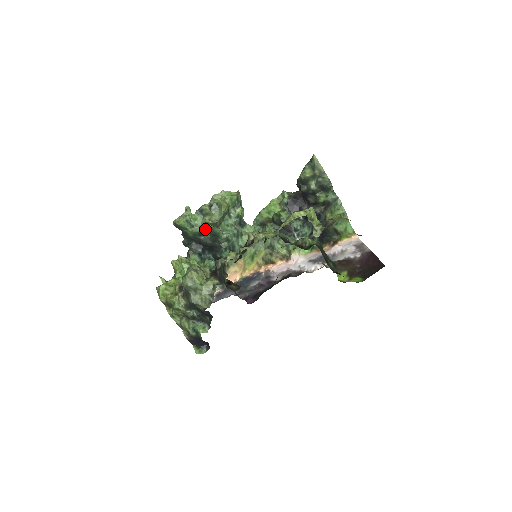
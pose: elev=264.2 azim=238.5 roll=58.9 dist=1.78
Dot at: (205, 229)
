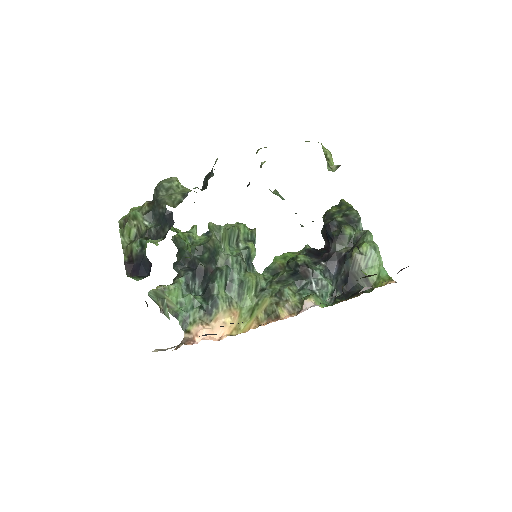
Dot at: (205, 243)
